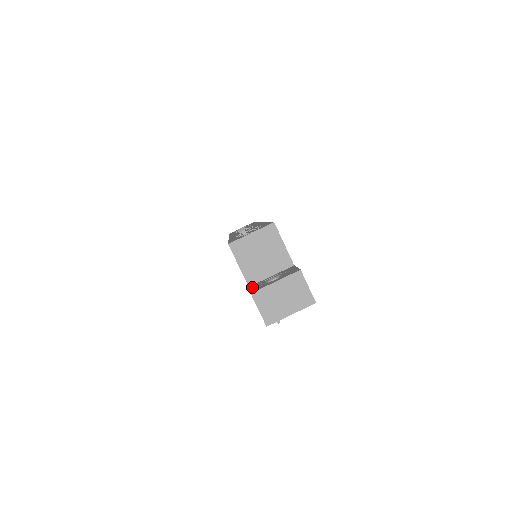
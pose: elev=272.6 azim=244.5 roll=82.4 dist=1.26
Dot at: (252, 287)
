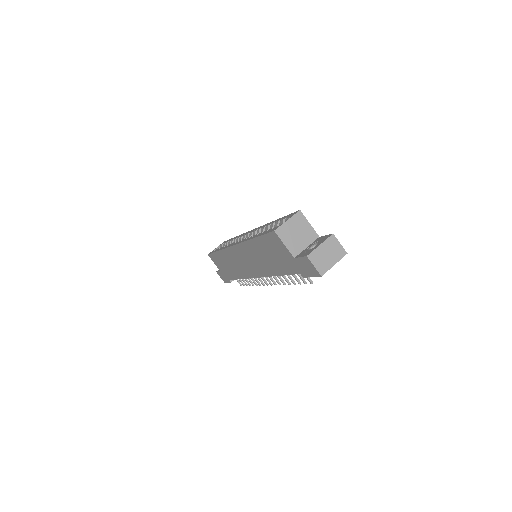
Dot at: (299, 256)
